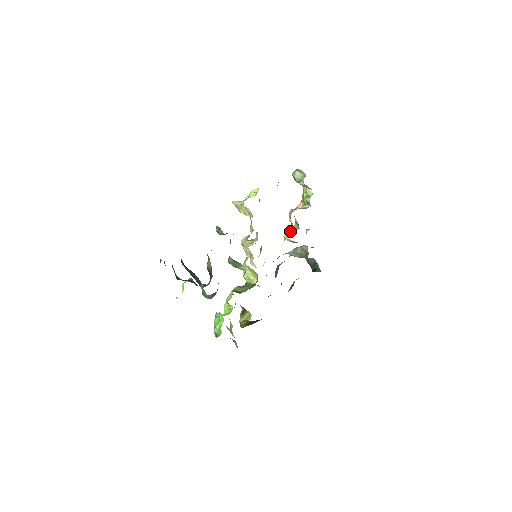
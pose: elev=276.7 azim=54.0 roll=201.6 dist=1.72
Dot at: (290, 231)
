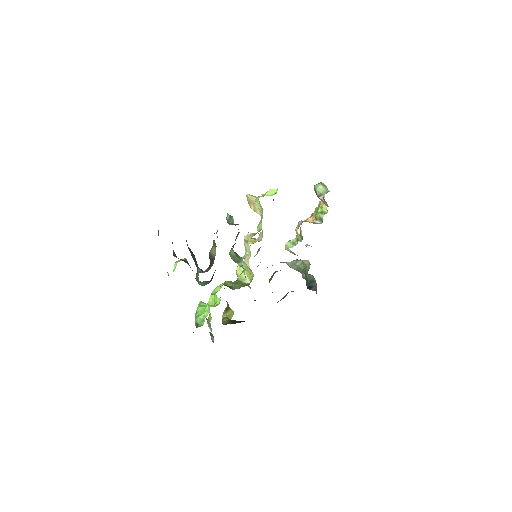
Dot at: (293, 241)
